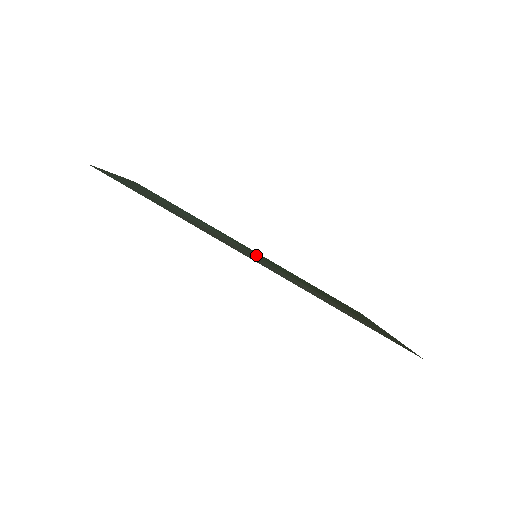
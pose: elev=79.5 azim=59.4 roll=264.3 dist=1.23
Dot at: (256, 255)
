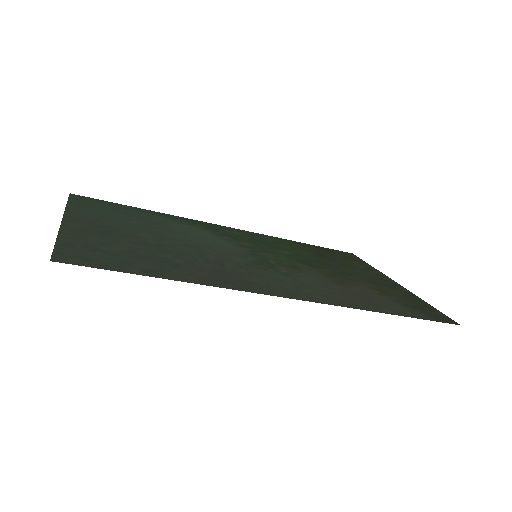
Dot at: (252, 250)
